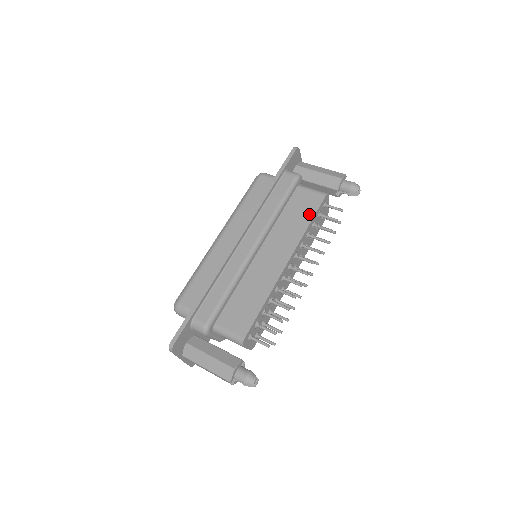
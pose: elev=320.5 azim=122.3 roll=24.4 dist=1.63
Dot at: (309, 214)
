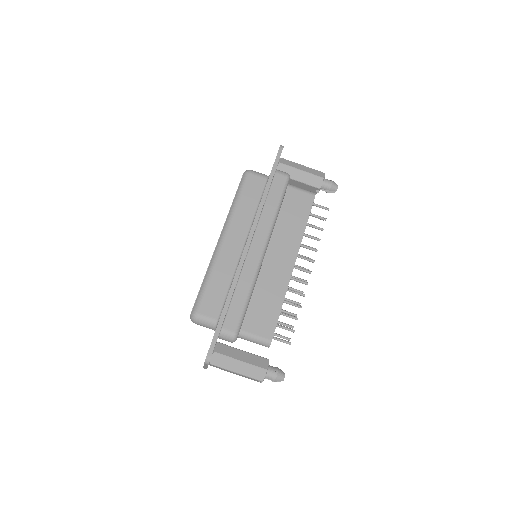
Dot at: (304, 215)
